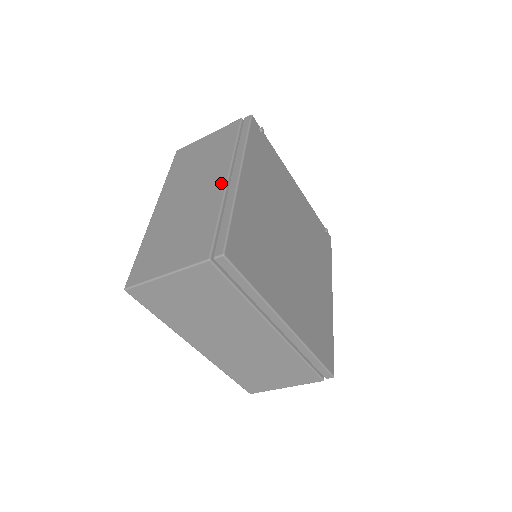
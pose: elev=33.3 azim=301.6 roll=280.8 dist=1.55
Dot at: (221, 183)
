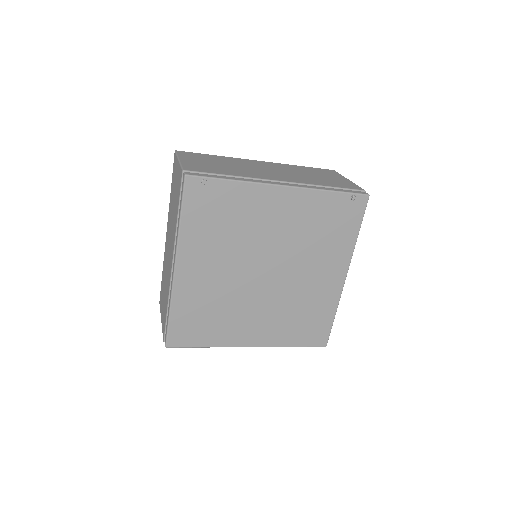
Dot at: (171, 266)
